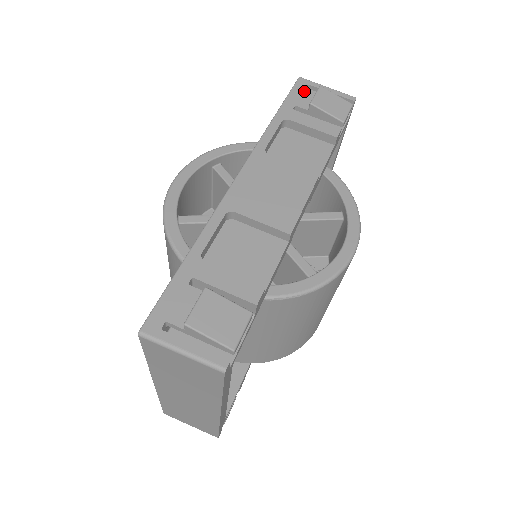
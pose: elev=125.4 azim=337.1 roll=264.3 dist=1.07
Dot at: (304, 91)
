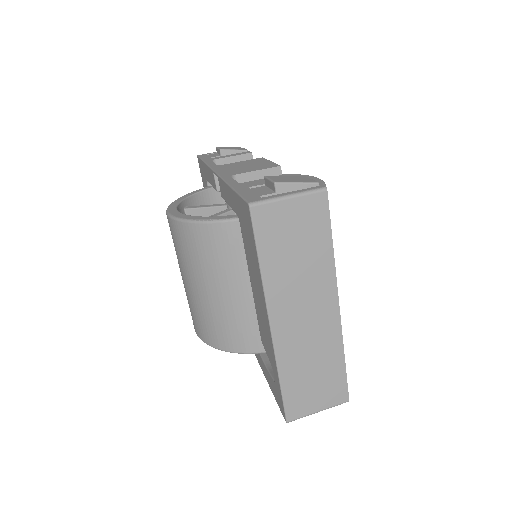
Dot at: (208, 155)
